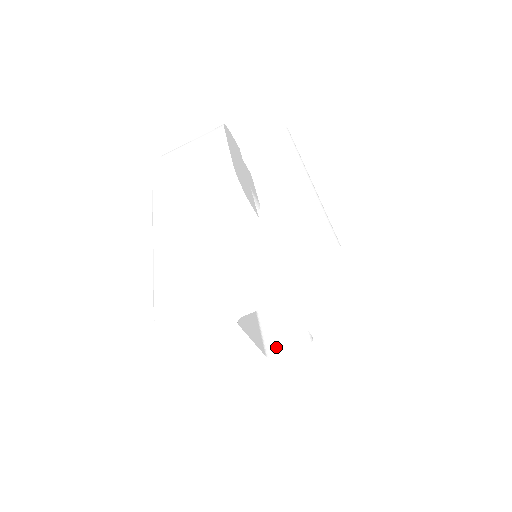
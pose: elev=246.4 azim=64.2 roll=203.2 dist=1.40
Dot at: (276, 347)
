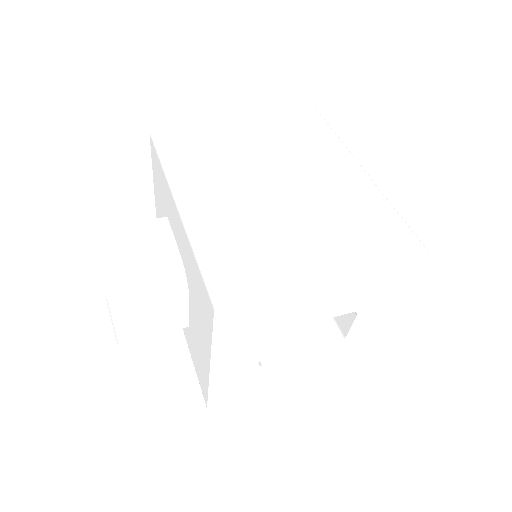
Dot at: (340, 326)
